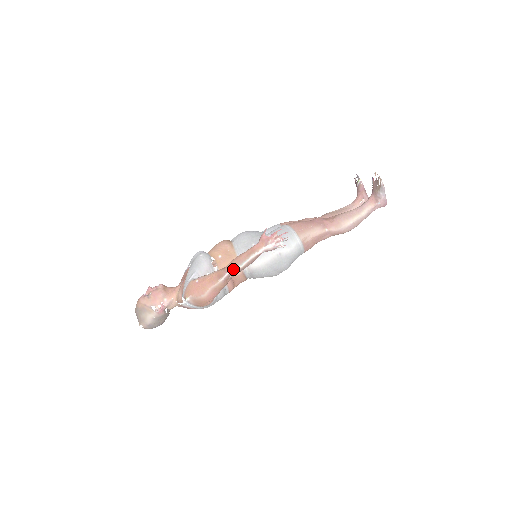
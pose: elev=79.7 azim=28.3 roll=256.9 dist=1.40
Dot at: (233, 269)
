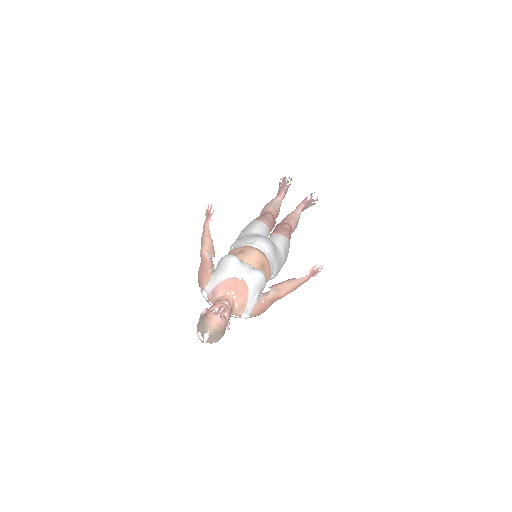
Dot at: occluded
